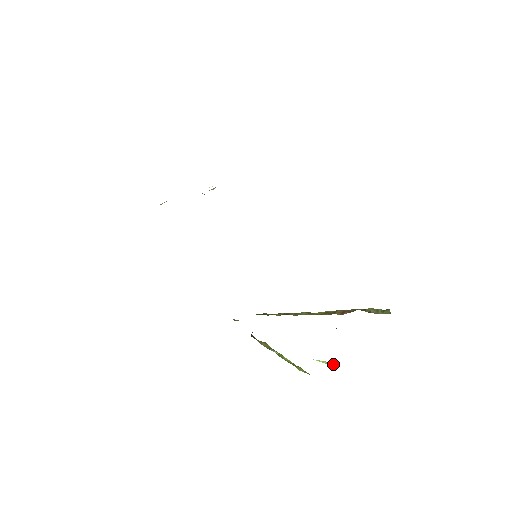
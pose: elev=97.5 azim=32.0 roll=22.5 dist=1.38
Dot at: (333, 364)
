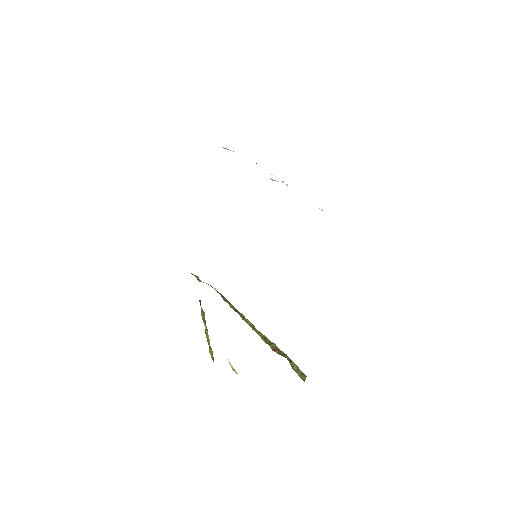
Dot at: (236, 373)
